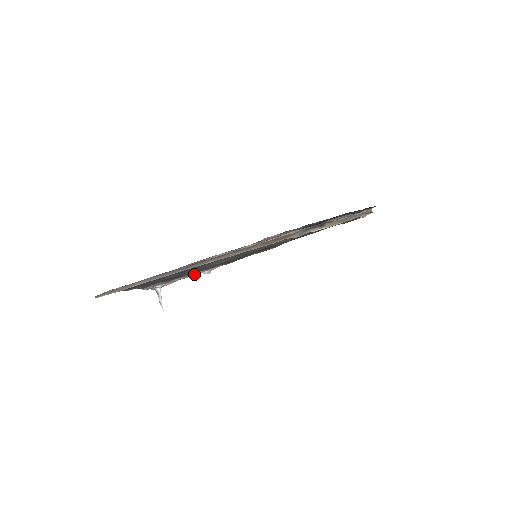
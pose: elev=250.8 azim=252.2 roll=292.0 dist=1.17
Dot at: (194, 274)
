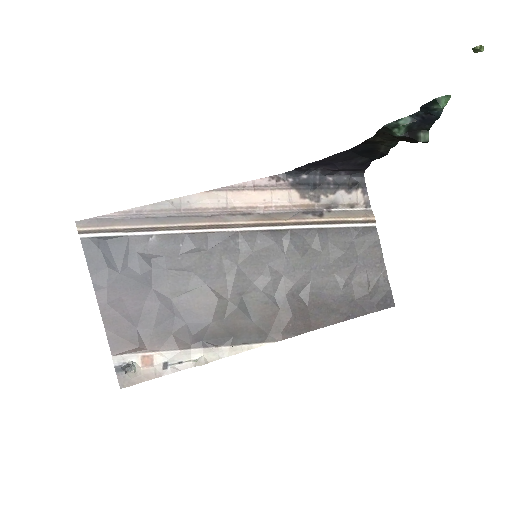
Dot at: (184, 367)
